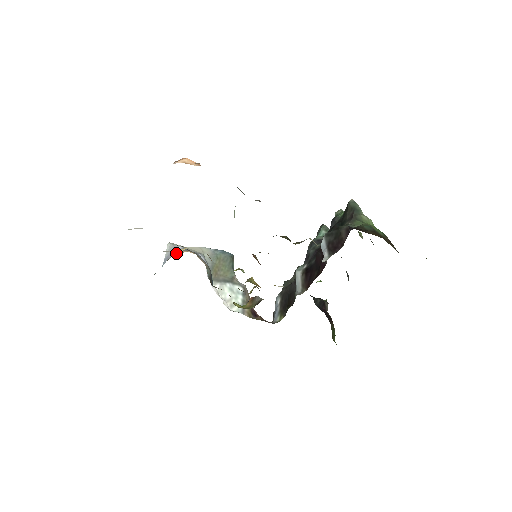
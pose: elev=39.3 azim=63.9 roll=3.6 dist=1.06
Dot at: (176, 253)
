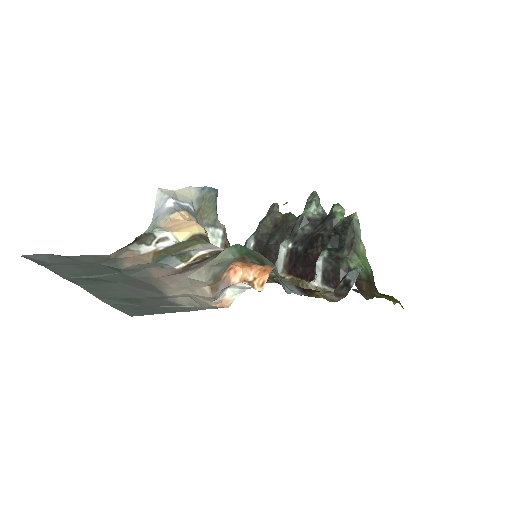
Dot at: (179, 240)
